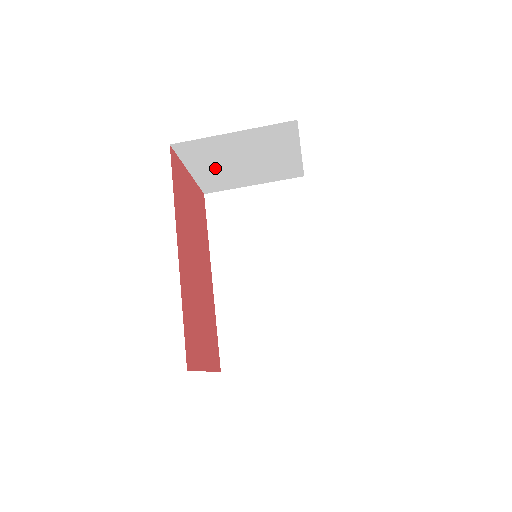
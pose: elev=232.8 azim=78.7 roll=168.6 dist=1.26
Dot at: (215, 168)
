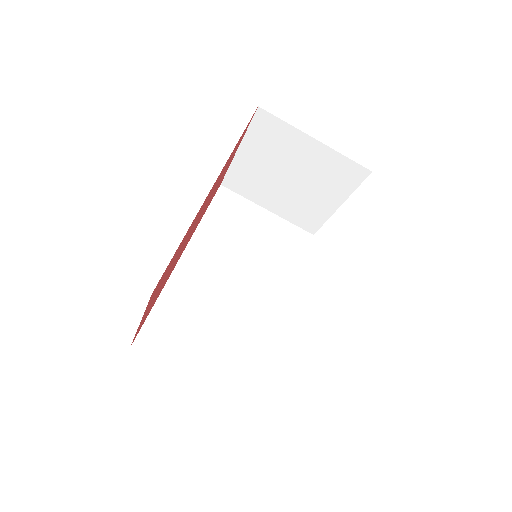
Dot at: (261, 164)
